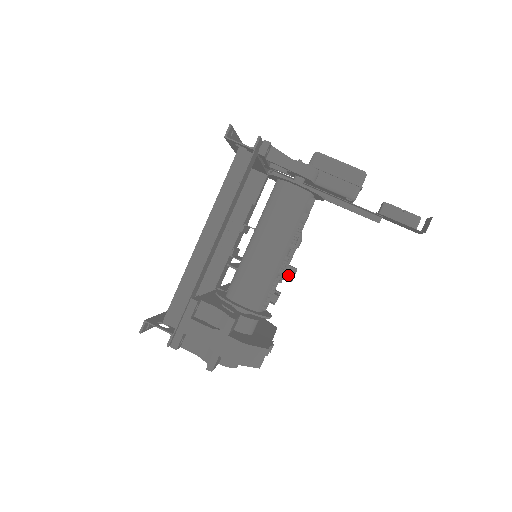
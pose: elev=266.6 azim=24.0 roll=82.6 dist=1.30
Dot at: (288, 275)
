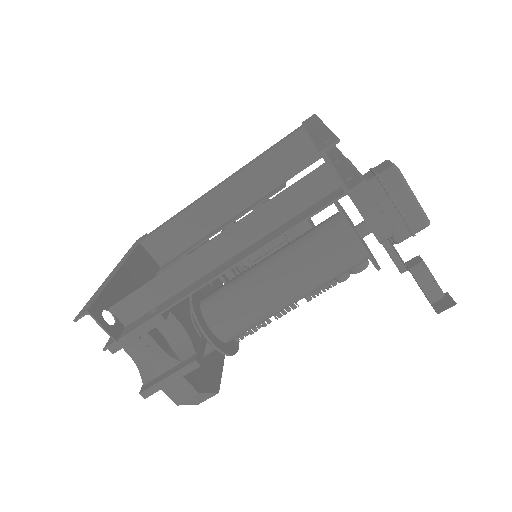
Dot at: occluded
